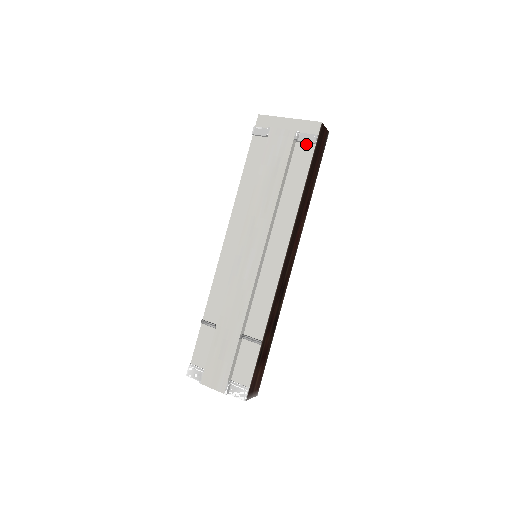
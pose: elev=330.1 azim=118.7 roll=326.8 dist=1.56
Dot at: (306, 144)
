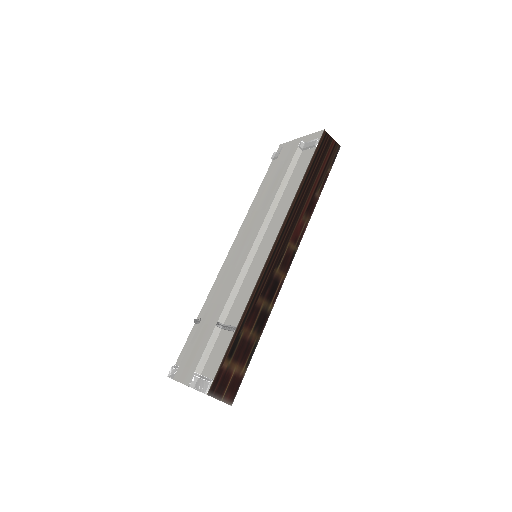
Dot at: (309, 150)
